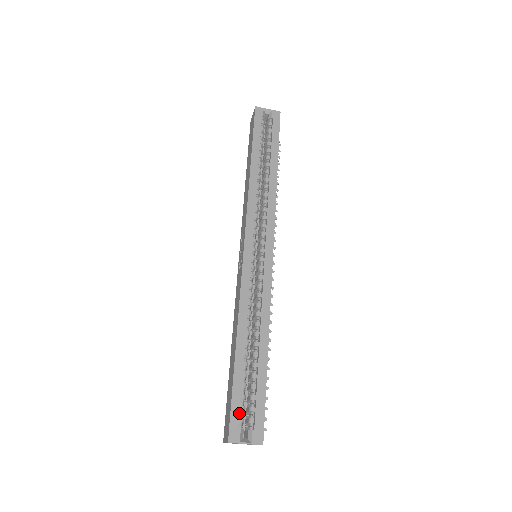
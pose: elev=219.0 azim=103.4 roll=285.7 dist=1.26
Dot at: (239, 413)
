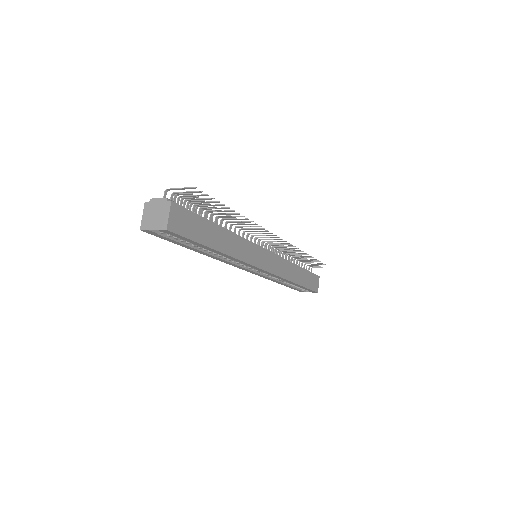
Dot at: occluded
